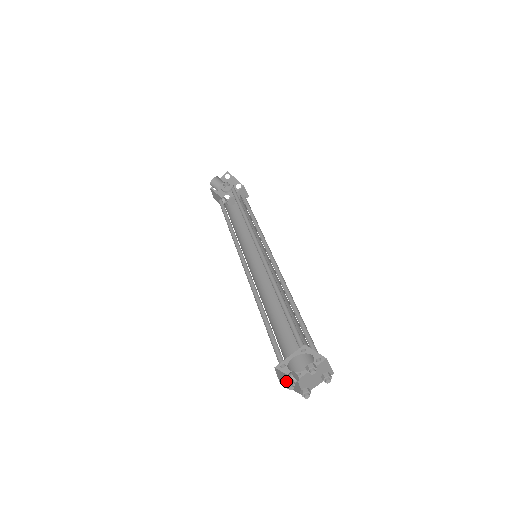
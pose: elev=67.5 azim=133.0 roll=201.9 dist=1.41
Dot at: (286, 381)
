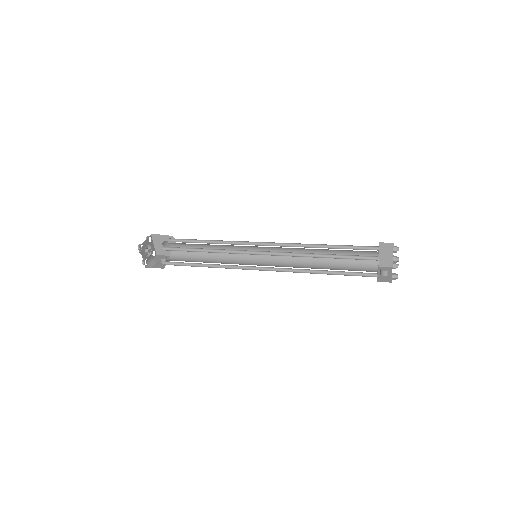
Dot at: (393, 278)
